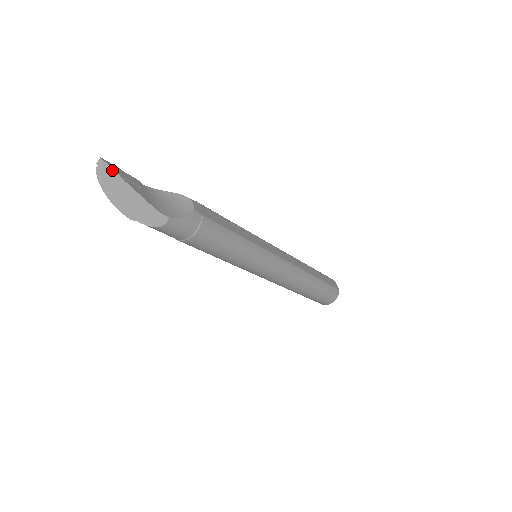
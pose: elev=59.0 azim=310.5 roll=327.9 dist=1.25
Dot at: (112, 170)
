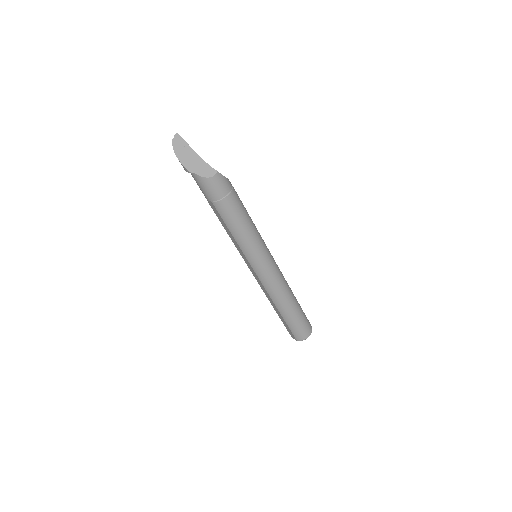
Dot at: (183, 140)
